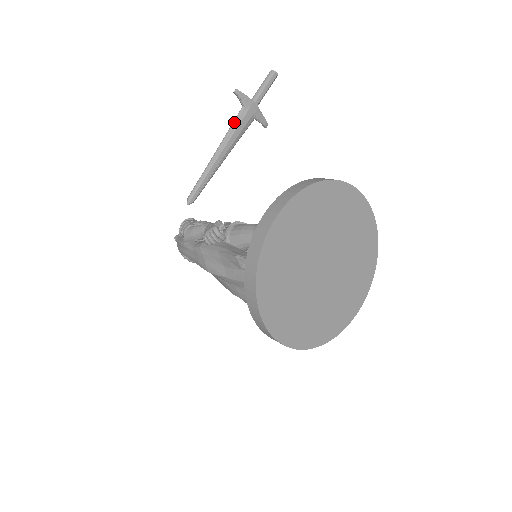
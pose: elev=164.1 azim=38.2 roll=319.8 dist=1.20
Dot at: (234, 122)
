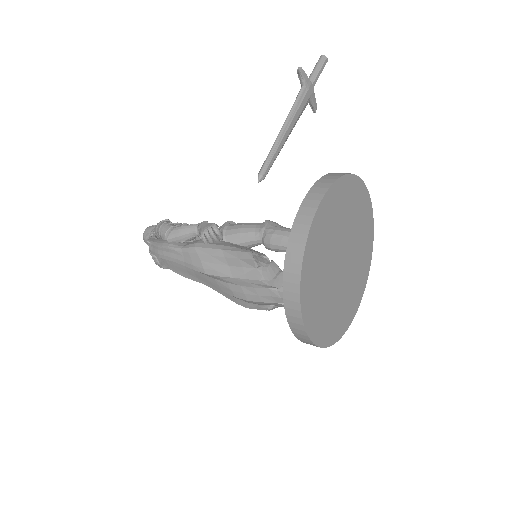
Dot at: (297, 100)
